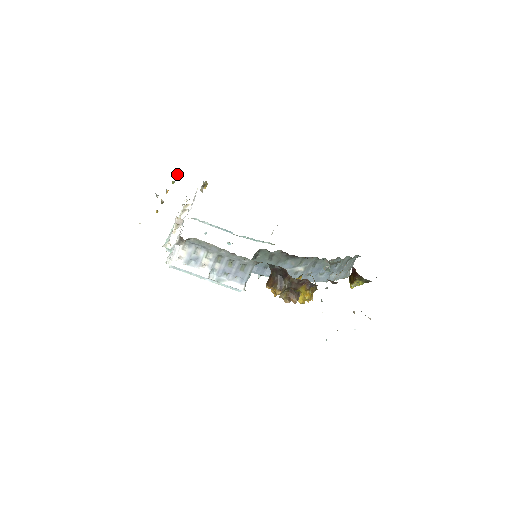
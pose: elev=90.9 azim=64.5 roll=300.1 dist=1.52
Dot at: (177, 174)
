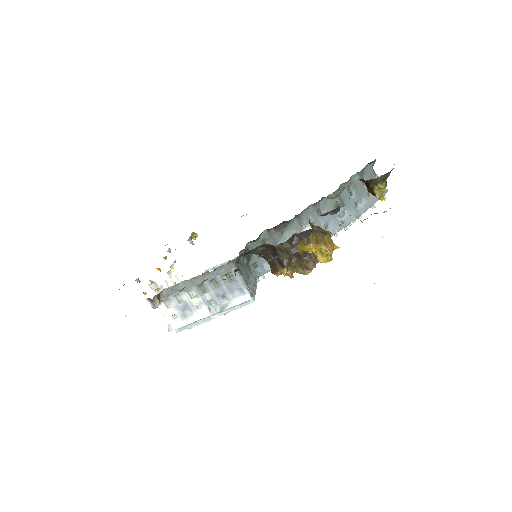
Dot at: (168, 249)
